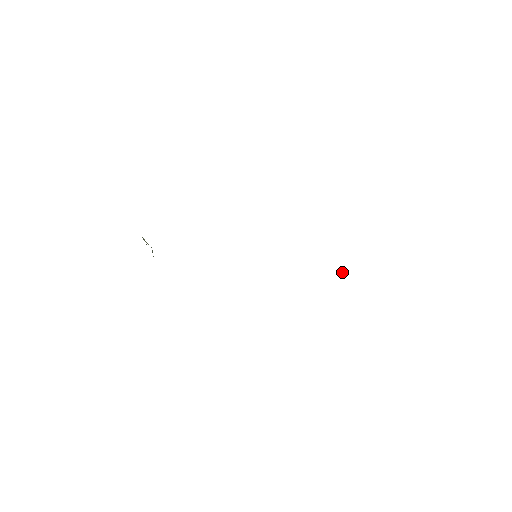
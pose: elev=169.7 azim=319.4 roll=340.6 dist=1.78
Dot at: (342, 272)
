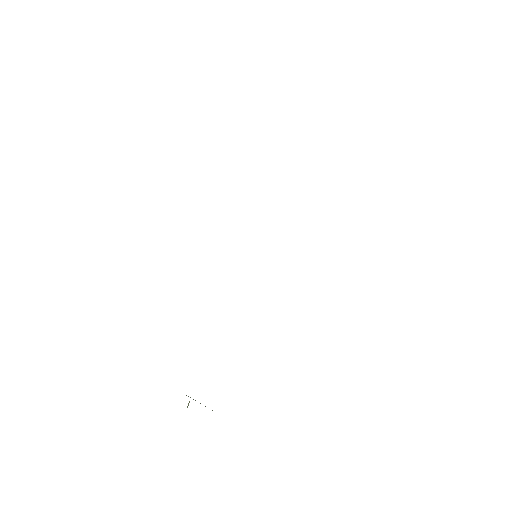
Dot at: occluded
